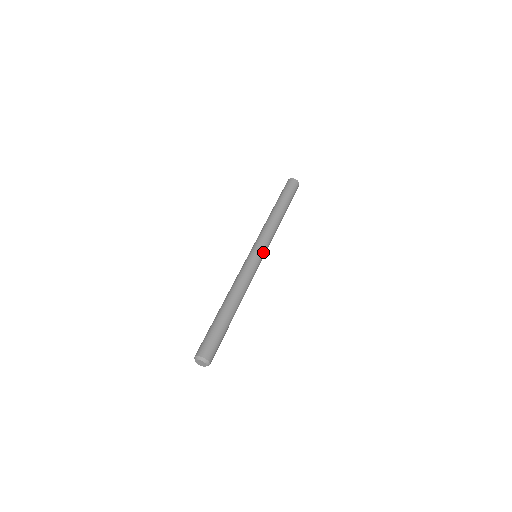
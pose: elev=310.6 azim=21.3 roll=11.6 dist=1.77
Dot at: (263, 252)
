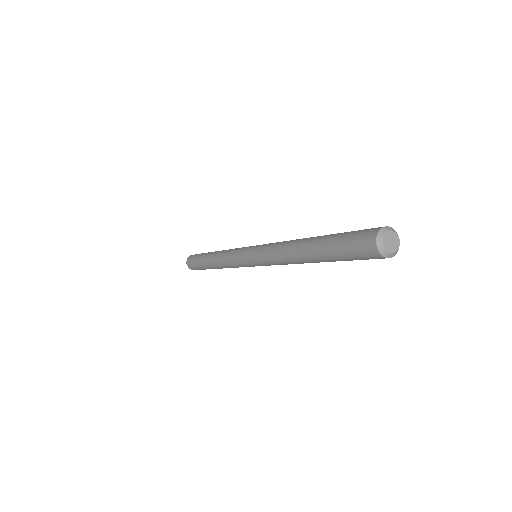
Dot at: occluded
